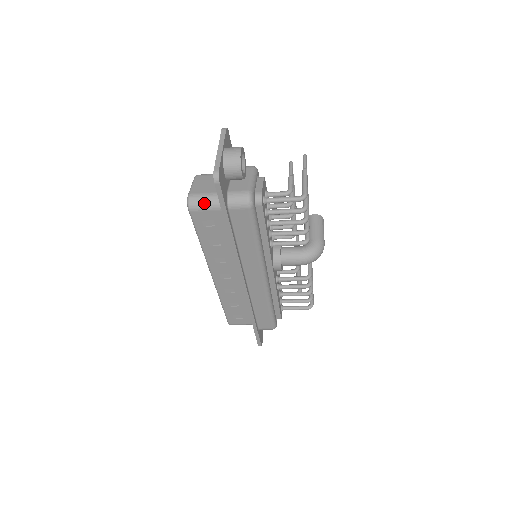
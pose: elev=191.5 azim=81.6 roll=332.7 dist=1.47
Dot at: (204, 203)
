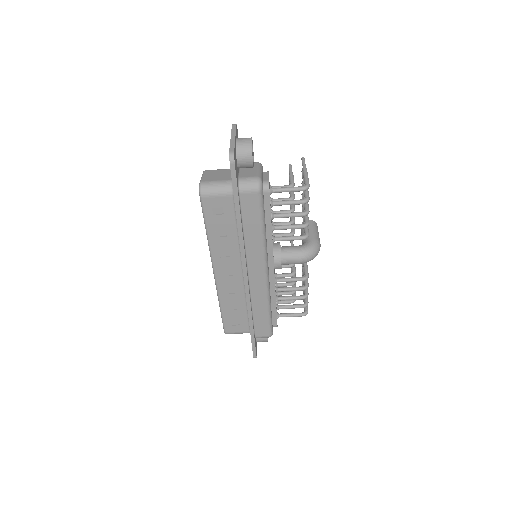
Dot at: (215, 189)
